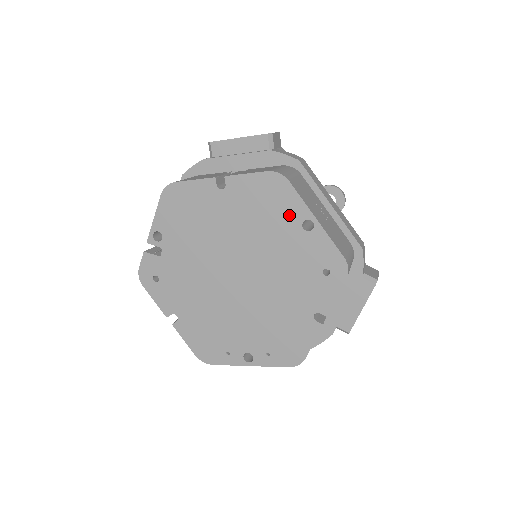
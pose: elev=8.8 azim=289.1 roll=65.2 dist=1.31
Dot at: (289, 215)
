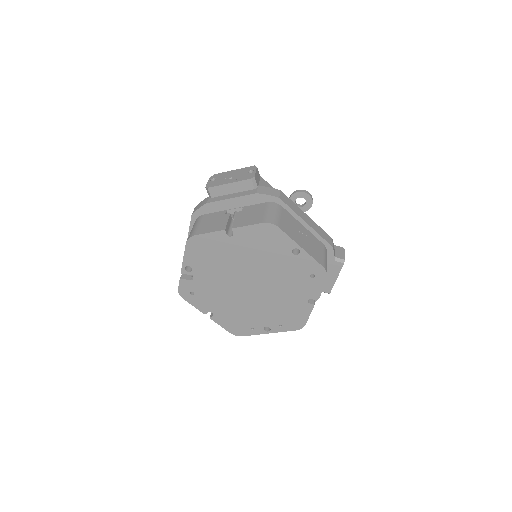
Dot at: (282, 247)
